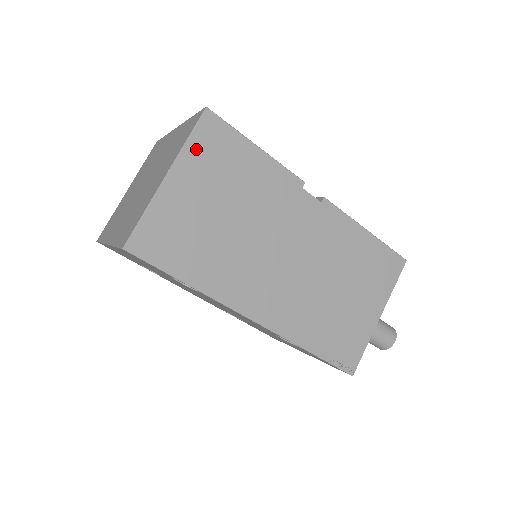
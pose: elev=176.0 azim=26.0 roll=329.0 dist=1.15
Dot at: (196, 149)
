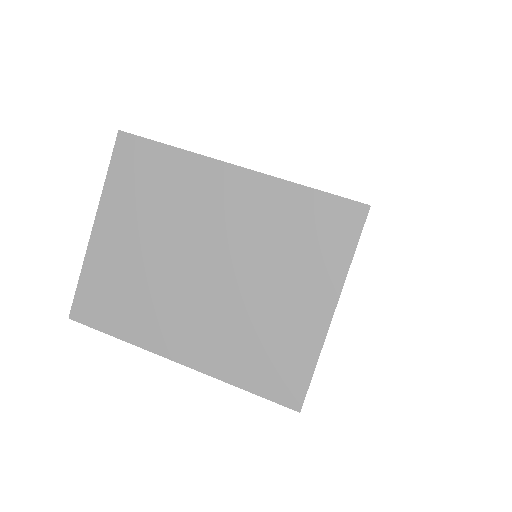
Dot at: occluded
